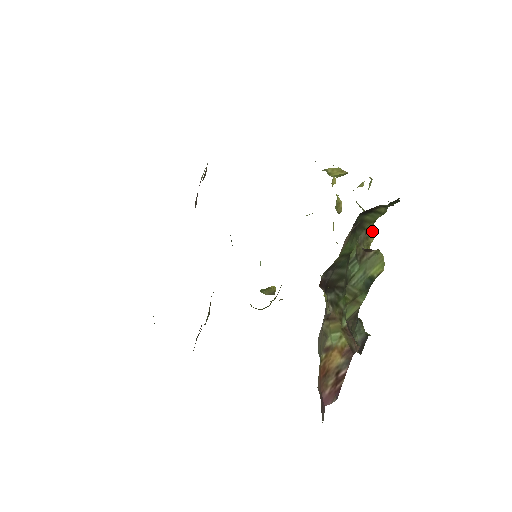
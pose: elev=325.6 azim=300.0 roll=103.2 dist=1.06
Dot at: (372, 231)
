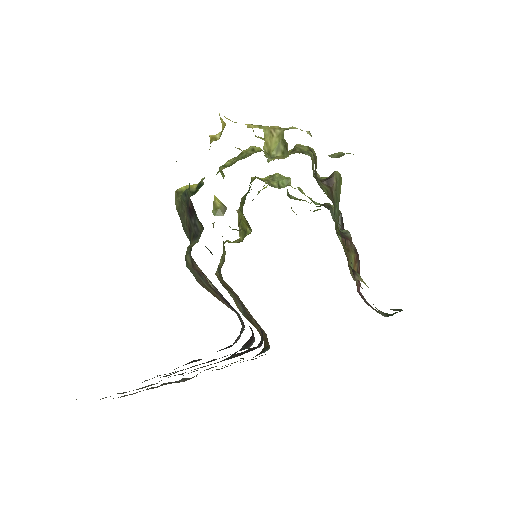
Dot at: (311, 149)
